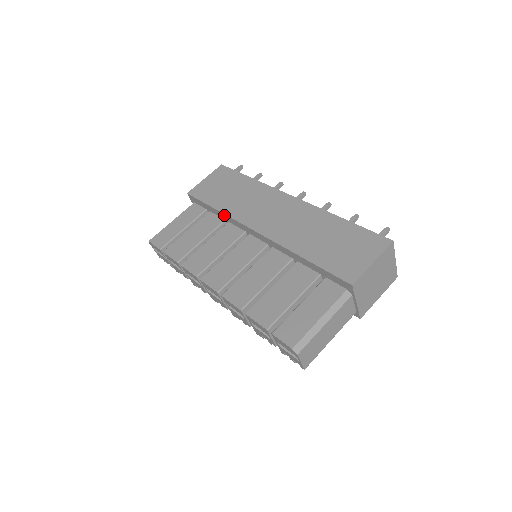
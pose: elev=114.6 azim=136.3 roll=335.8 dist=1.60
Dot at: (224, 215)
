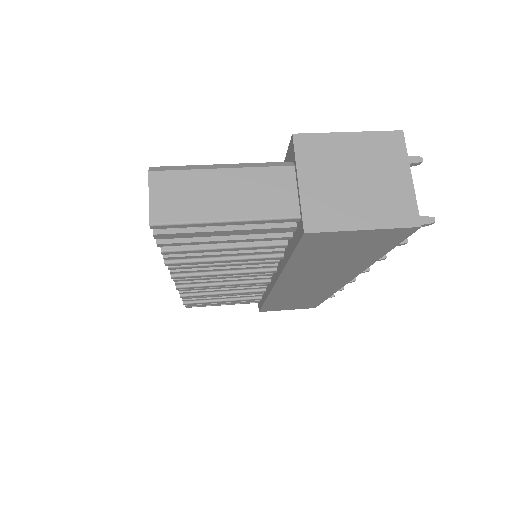
Dot at: occluded
